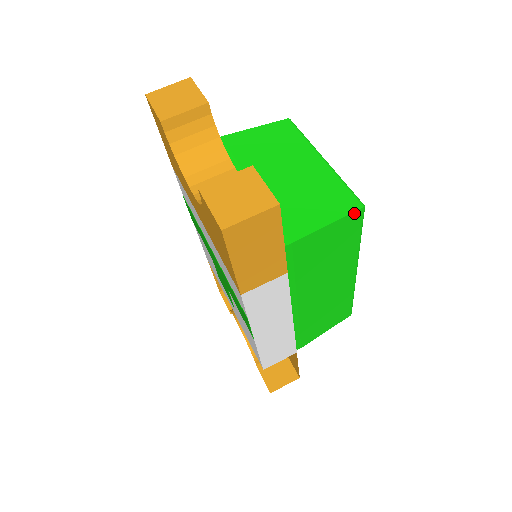
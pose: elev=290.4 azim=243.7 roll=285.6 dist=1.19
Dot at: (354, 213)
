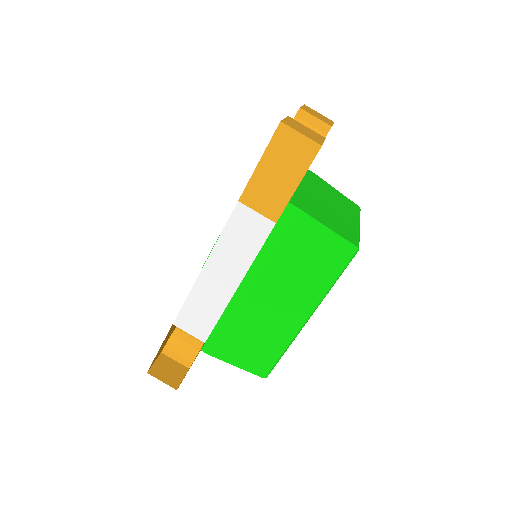
Dot at: (349, 243)
